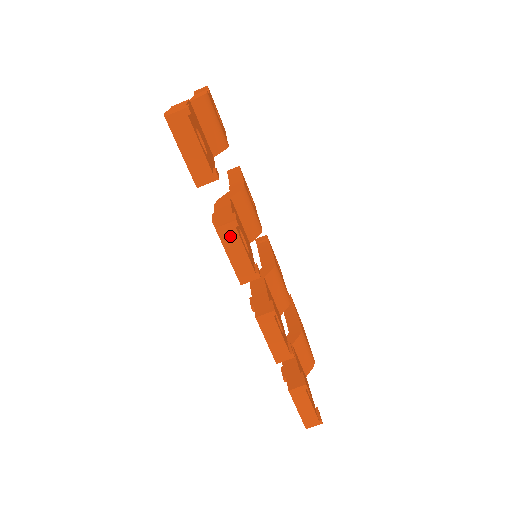
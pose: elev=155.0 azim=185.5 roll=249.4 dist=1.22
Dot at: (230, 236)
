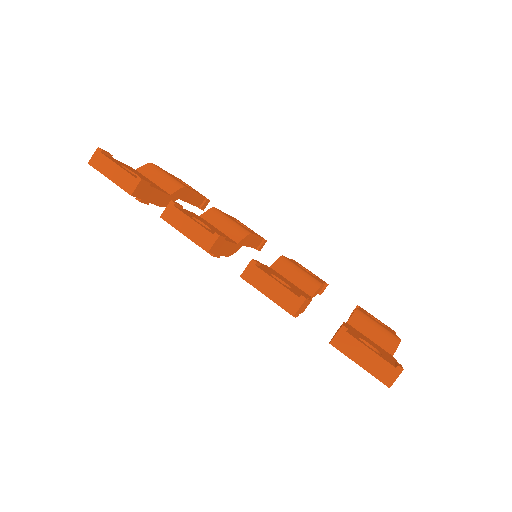
Dot at: (174, 216)
